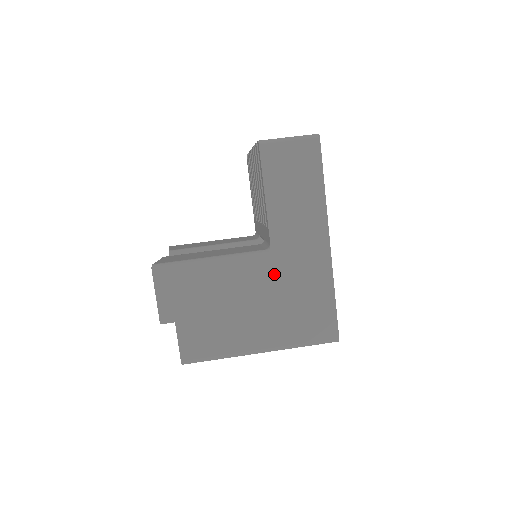
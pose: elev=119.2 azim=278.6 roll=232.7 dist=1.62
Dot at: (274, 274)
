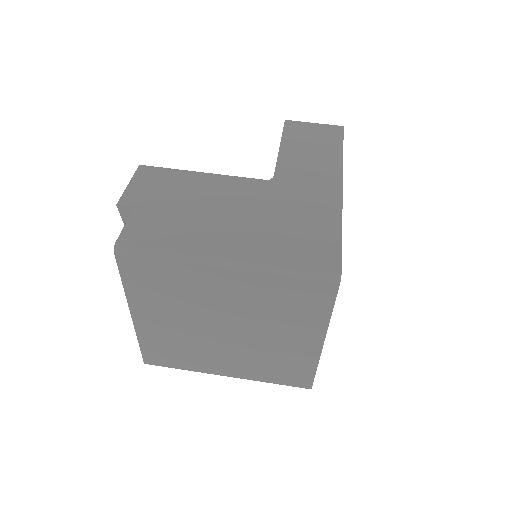
Dot at: (270, 196)
